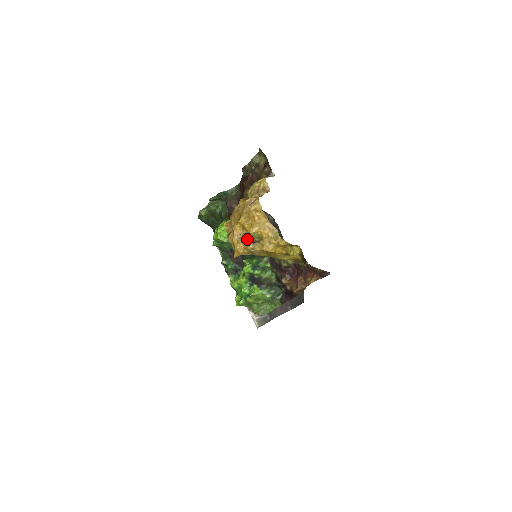
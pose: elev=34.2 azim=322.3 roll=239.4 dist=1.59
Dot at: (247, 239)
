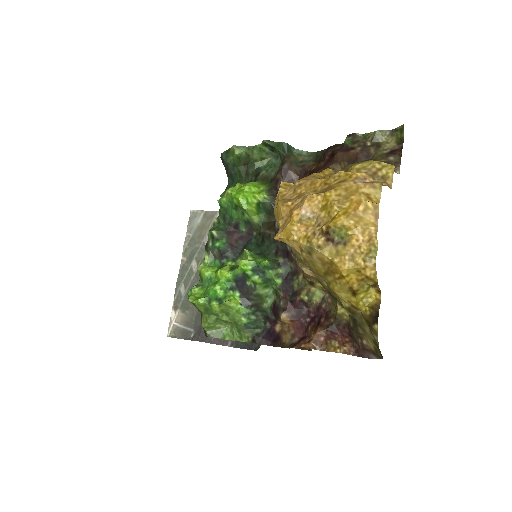
Dot at: (325, 227)
